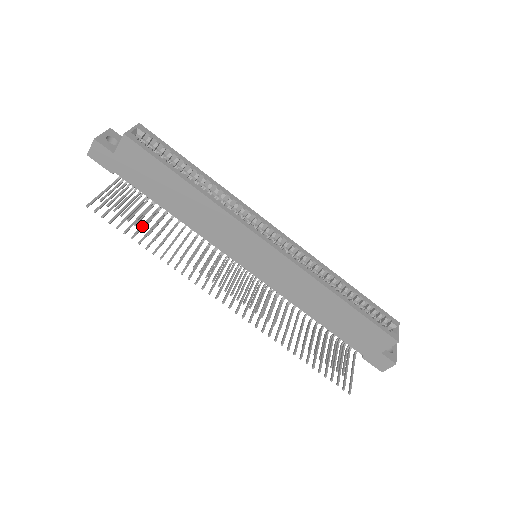
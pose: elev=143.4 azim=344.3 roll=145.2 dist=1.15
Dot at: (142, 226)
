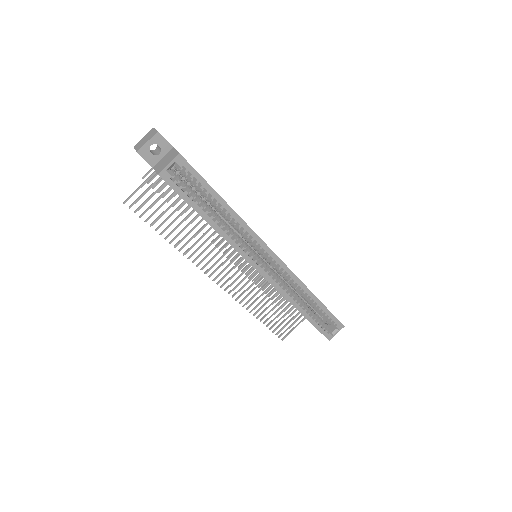
Dot at: (168, 218)
